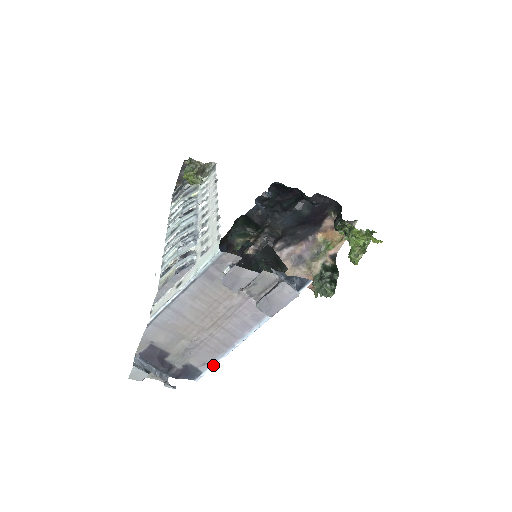
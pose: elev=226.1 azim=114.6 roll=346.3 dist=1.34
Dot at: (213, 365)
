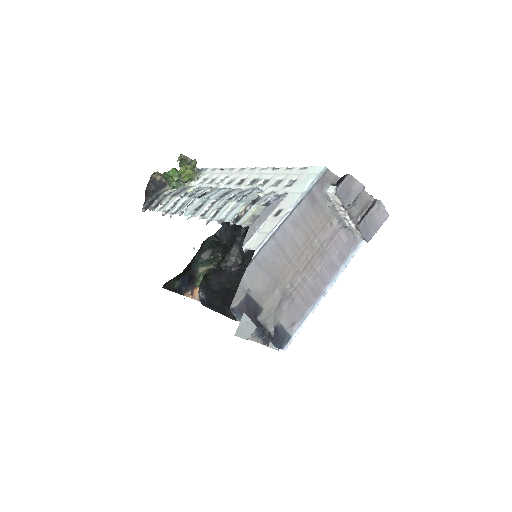
Dot at: (303, 323)
